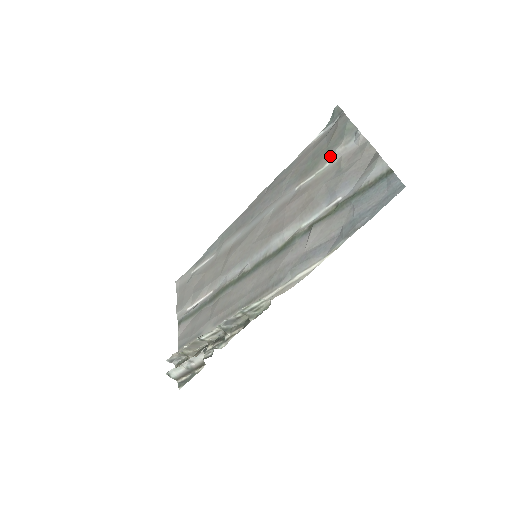
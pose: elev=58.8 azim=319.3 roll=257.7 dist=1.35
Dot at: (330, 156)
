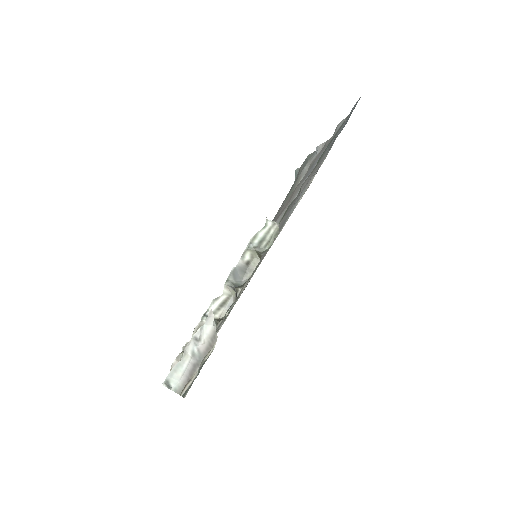
Dot at: (301, 175)
